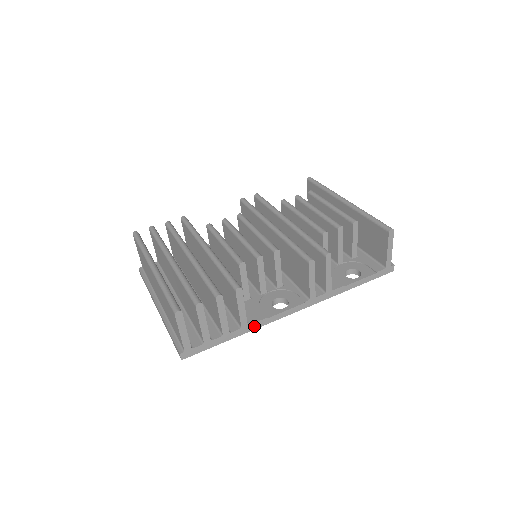
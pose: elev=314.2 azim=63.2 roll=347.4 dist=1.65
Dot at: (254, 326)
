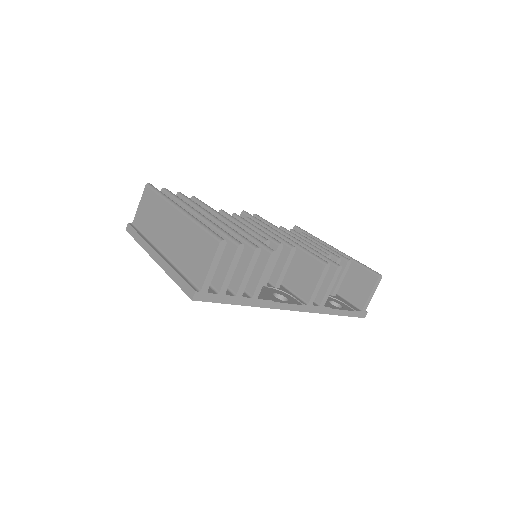
Dot at: (261, 303)
